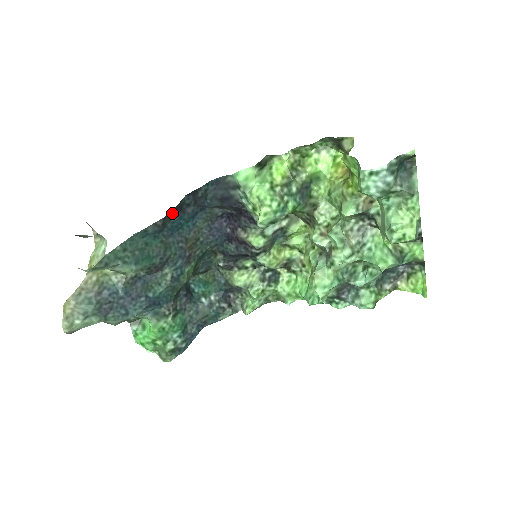
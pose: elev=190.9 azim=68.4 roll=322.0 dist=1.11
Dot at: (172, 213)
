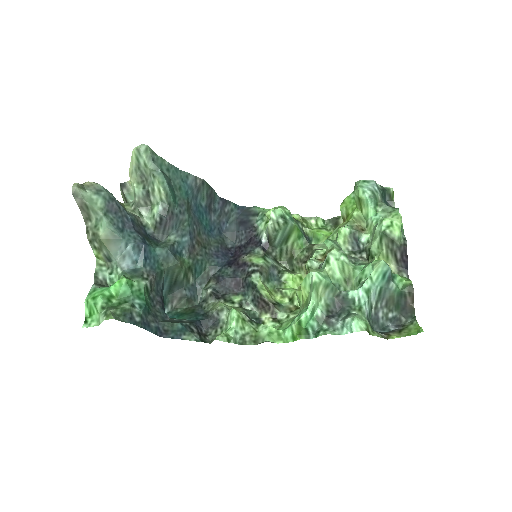
Dot at: (207, 192)
